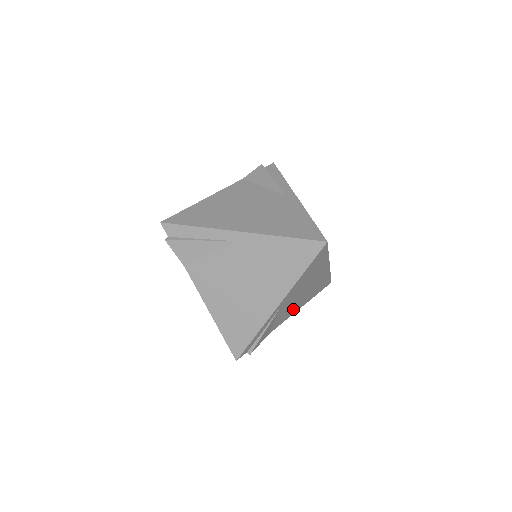
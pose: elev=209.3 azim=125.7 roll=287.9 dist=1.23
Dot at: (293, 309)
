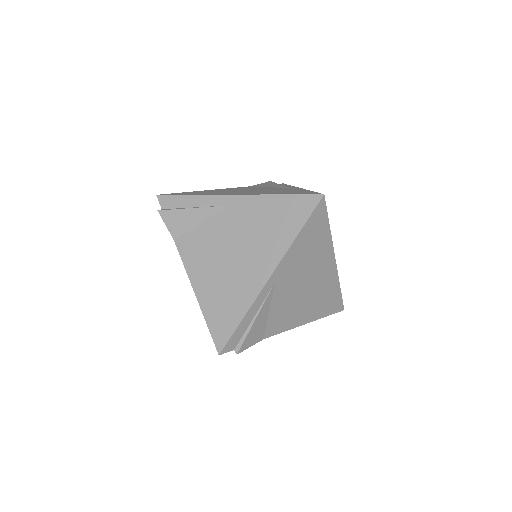
Dot at: (294, 314)
